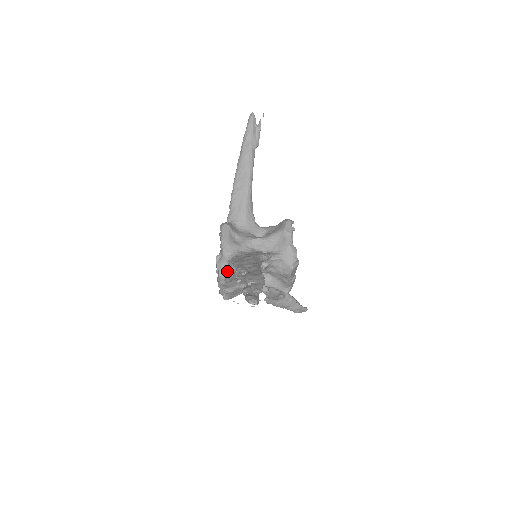
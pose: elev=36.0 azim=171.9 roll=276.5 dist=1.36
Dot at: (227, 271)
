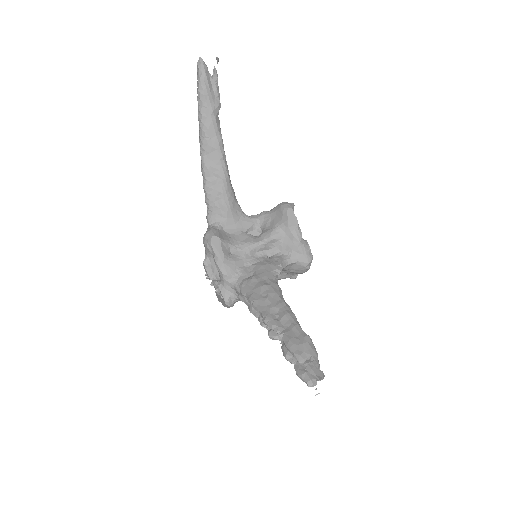
Dot at: (235, 298)
